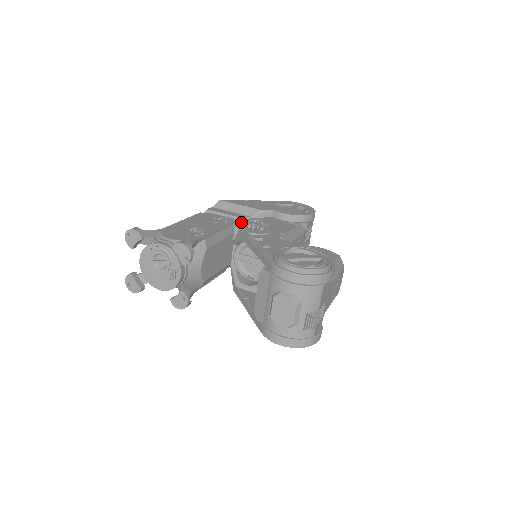
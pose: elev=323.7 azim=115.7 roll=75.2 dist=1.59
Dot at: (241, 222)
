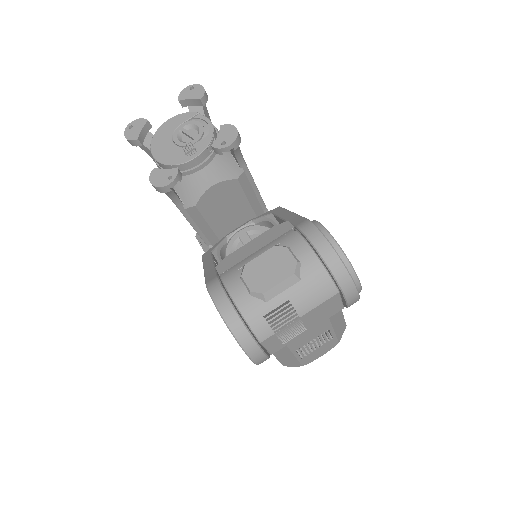
Dot at: occluded
